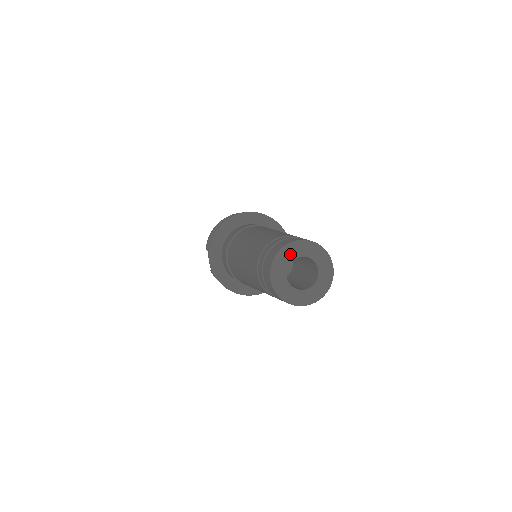
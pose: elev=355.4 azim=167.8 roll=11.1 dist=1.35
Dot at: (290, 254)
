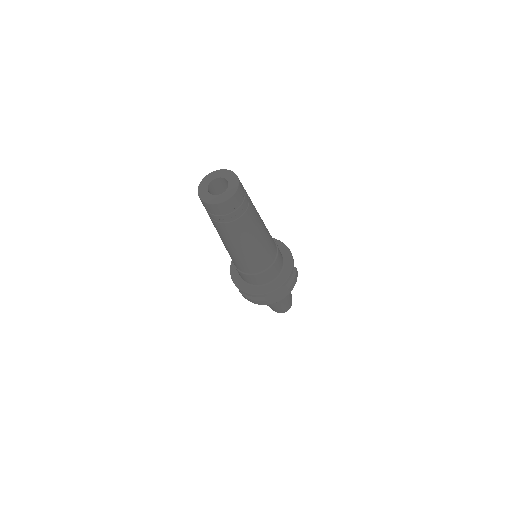
Dot at: (209, 179)
